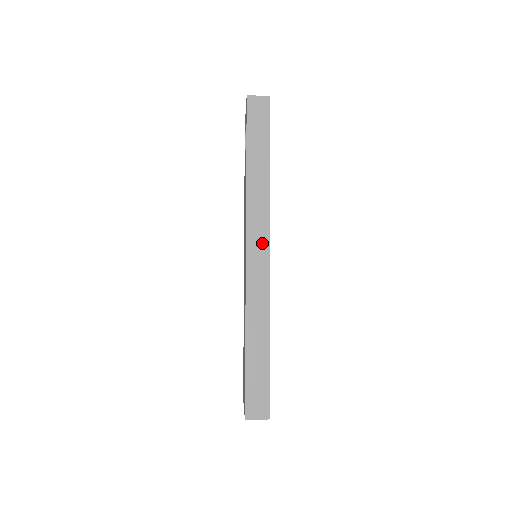
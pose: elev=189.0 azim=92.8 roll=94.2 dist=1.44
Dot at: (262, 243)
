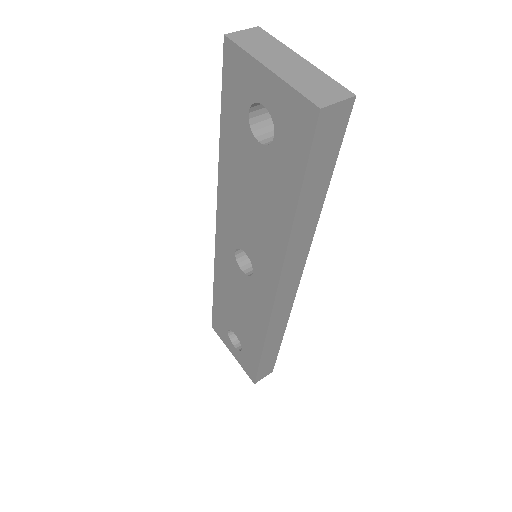
Dot at: (293, 281)
